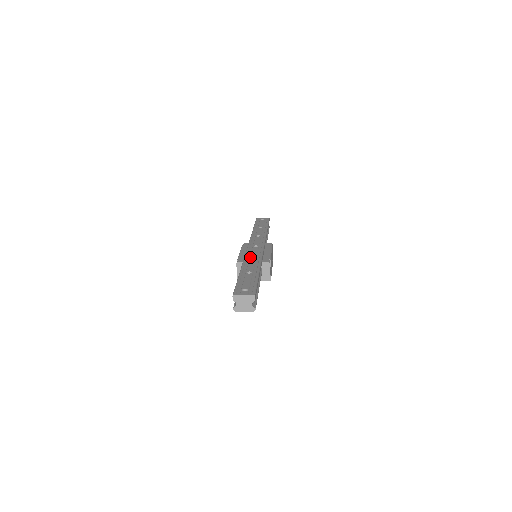
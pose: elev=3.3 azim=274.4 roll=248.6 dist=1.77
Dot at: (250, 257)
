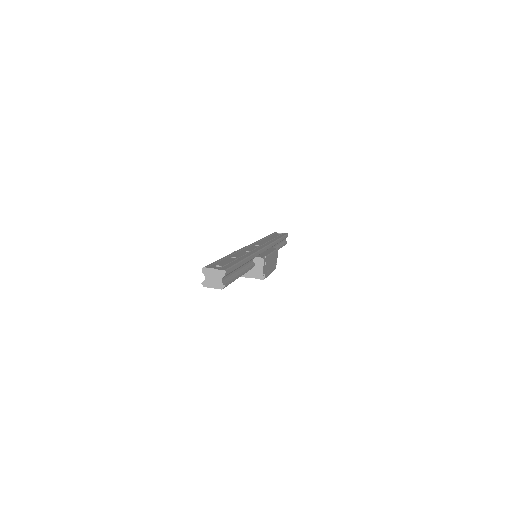
Dot at: (244, 250)
